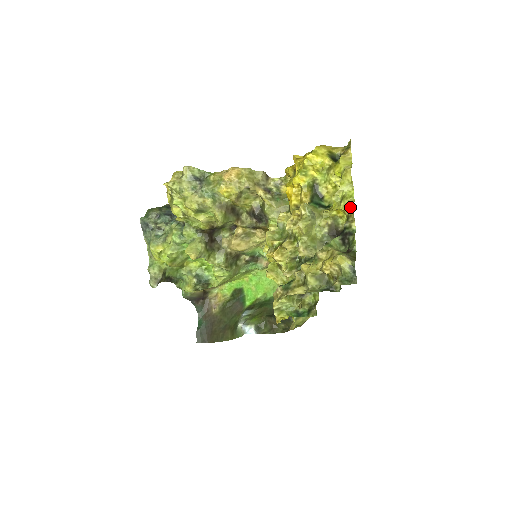
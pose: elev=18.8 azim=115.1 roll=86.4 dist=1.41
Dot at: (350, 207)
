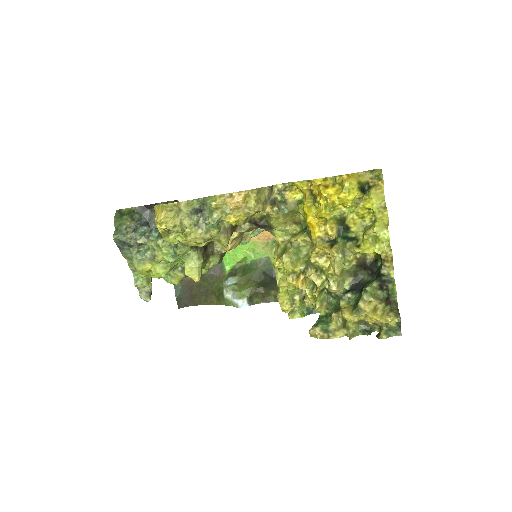
Dot at: (389, 256)
